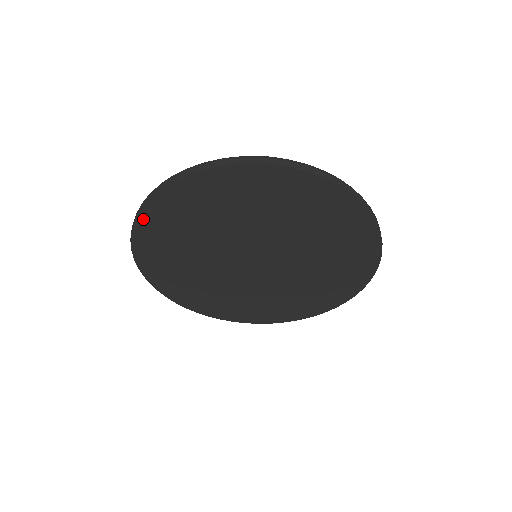
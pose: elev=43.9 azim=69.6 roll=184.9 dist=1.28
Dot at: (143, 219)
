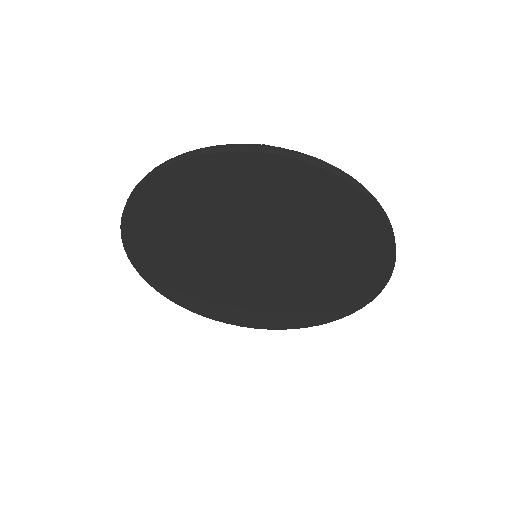
Dot at: (130, 215)
